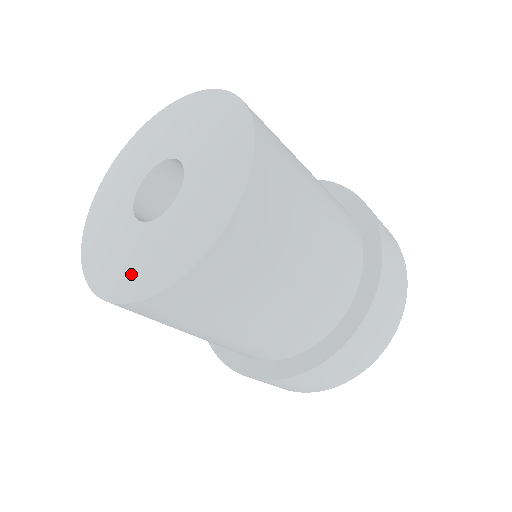
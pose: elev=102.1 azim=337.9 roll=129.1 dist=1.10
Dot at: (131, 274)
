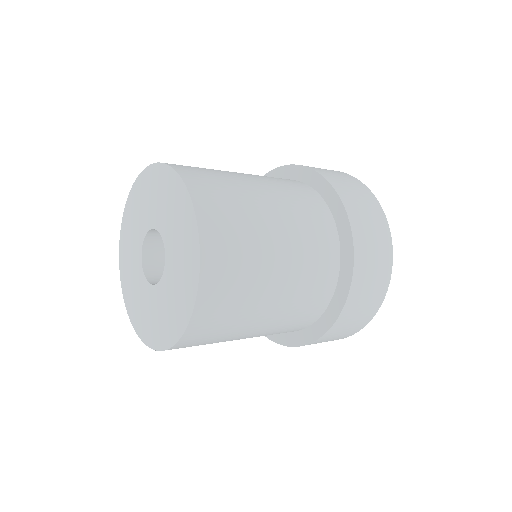
Dot at: (172, 318)
